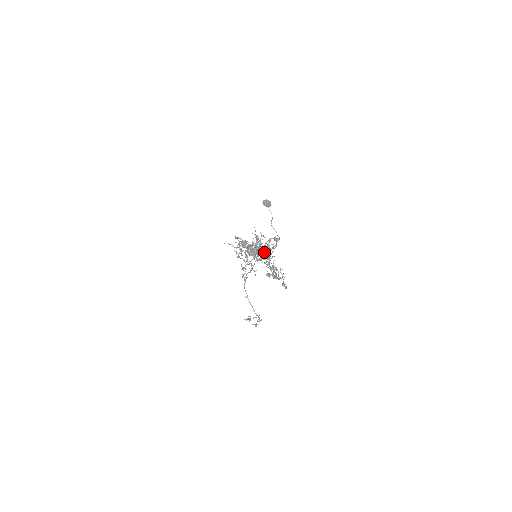
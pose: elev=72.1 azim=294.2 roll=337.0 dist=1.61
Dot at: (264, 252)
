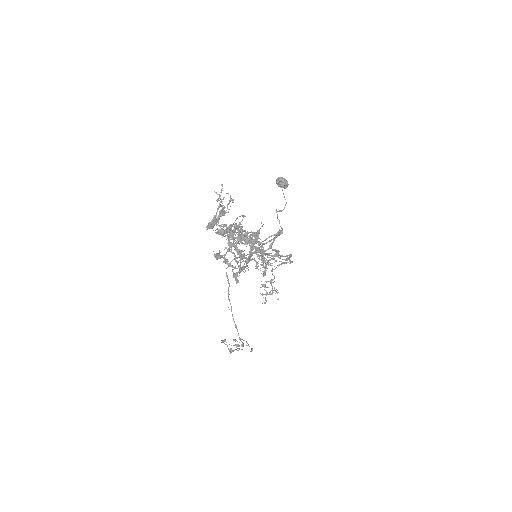
Dot at: occluded
